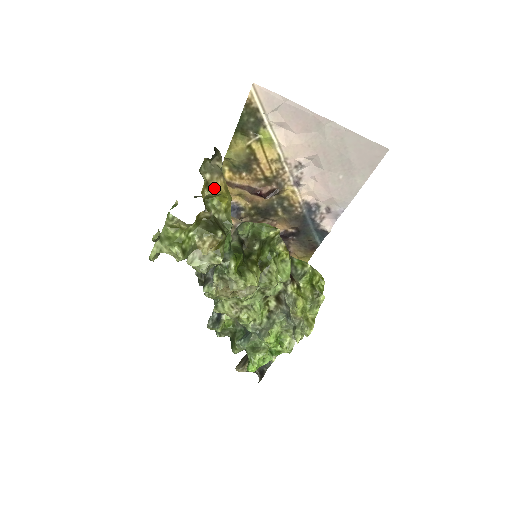
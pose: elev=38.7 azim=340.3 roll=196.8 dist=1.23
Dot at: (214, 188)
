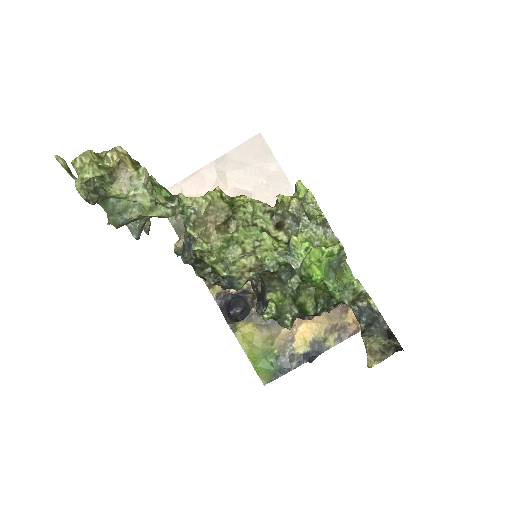
Dot at: occluded
